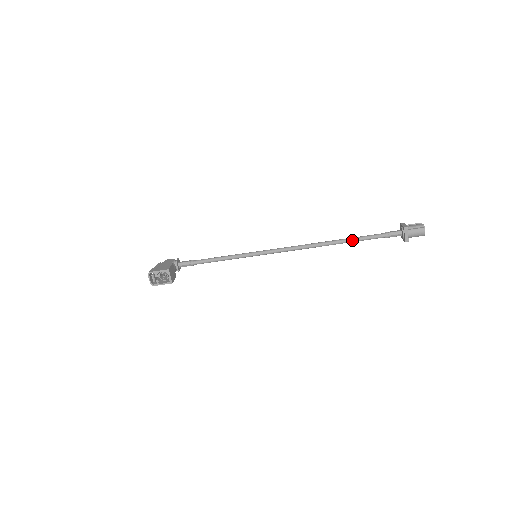
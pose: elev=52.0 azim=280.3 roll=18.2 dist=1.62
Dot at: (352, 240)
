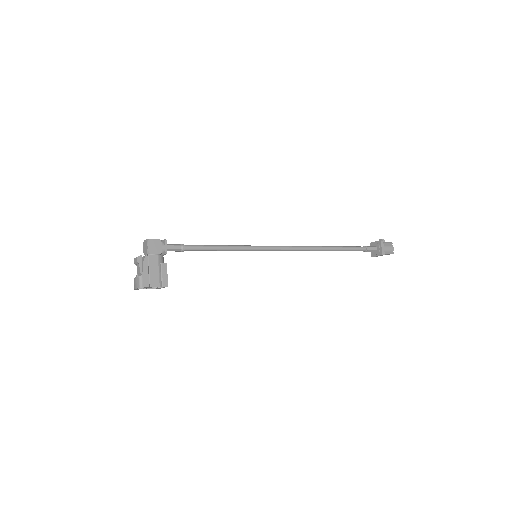
Dot at: occluded
